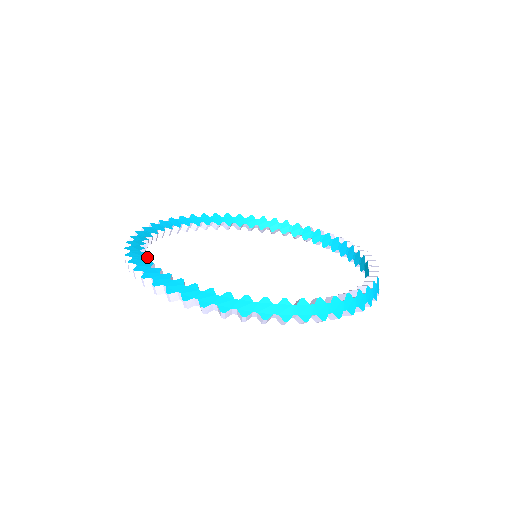
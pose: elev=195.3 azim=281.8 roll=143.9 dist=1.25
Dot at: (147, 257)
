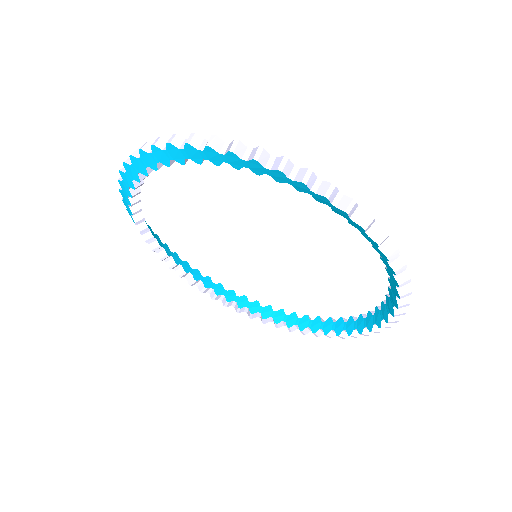
Dot at: occluded
